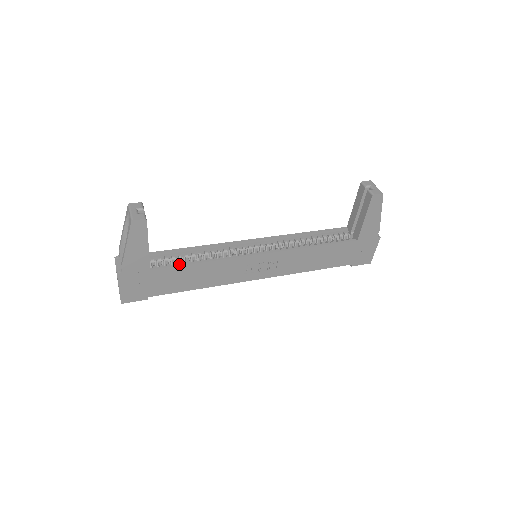
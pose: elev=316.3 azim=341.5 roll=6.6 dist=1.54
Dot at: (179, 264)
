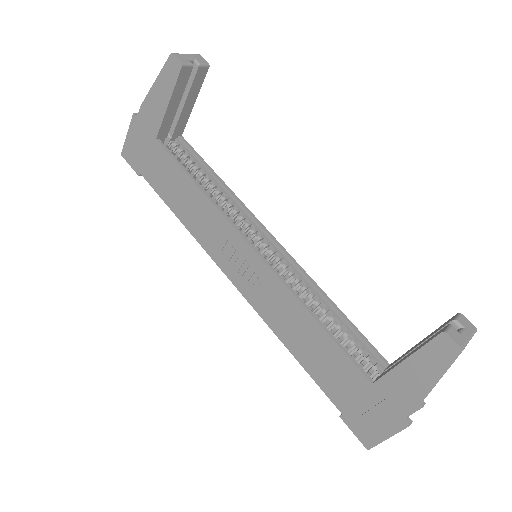
Dot at: (181, 163)
